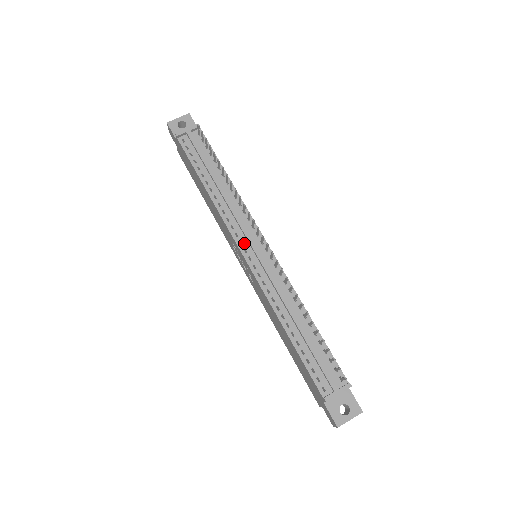
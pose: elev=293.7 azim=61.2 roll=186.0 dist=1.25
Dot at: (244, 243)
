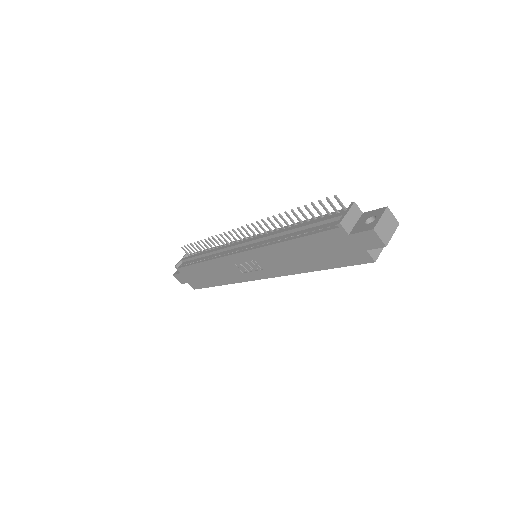
Dot at: (235, 250)
